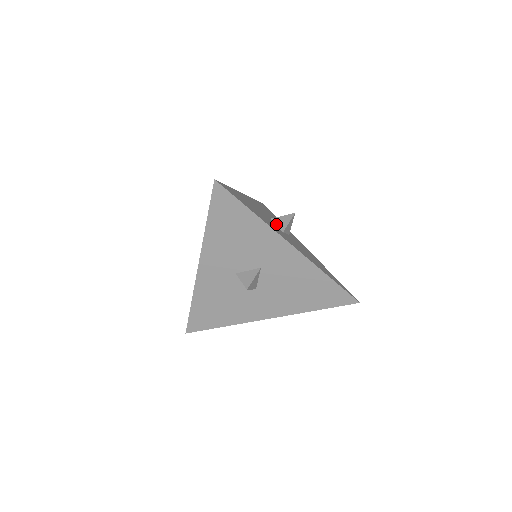
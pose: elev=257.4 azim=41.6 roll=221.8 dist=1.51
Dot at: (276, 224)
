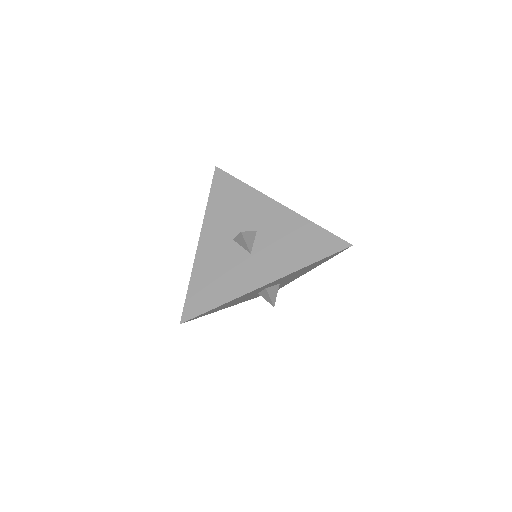
Dot at: (240, 246)
